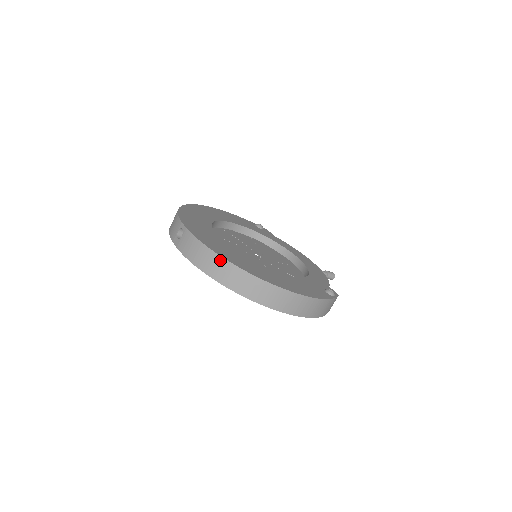
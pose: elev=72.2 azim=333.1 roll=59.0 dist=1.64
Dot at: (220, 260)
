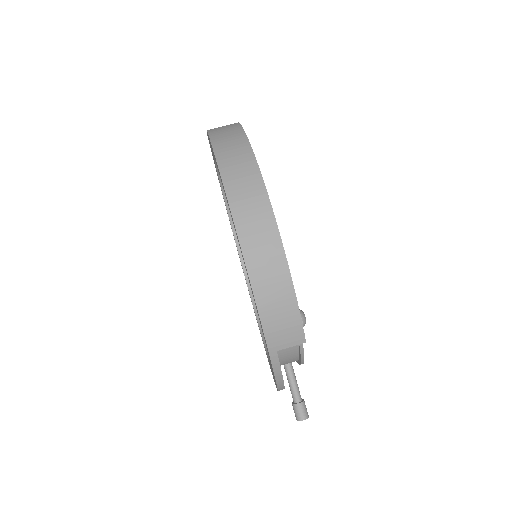
Dot at: (237, 128)
